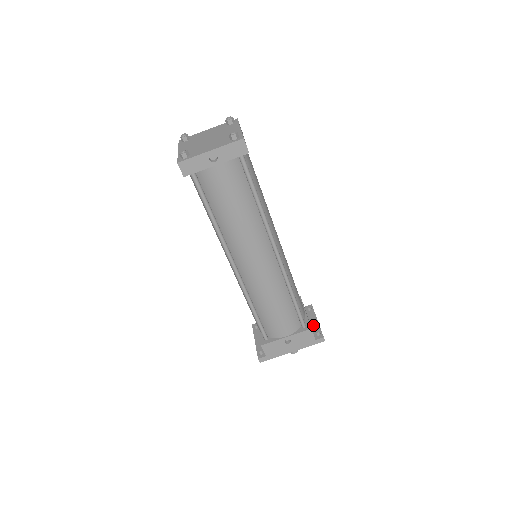
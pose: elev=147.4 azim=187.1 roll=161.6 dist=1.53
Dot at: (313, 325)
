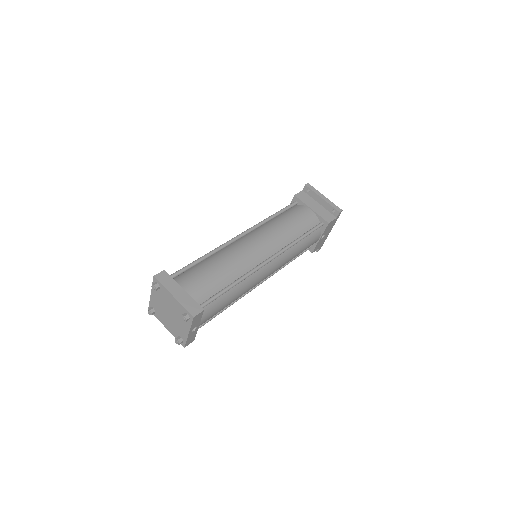
Dot at: (324, 205)
